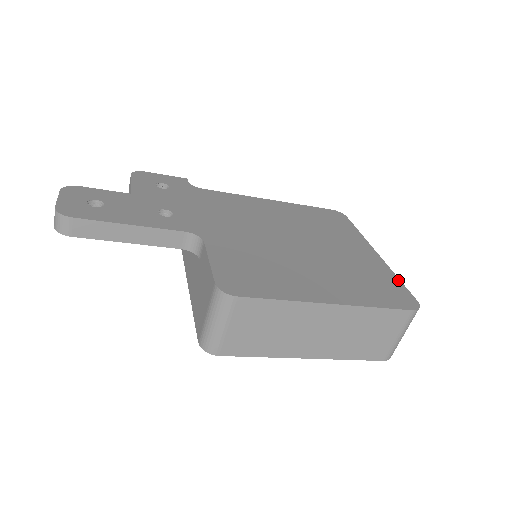
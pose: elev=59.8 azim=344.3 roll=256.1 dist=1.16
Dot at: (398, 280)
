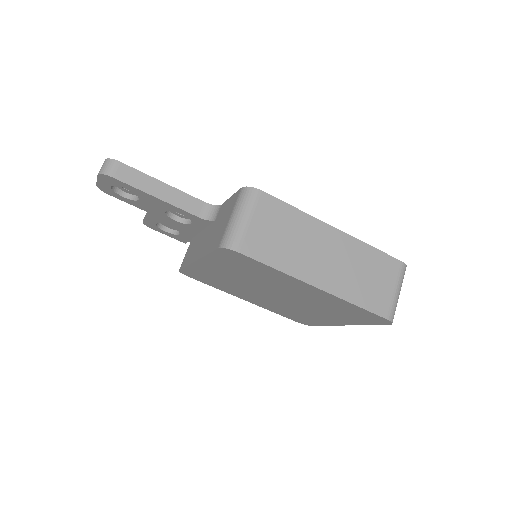
Dot at: occluded
